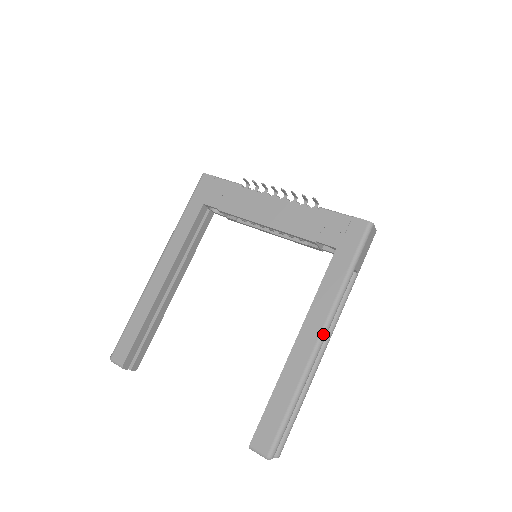
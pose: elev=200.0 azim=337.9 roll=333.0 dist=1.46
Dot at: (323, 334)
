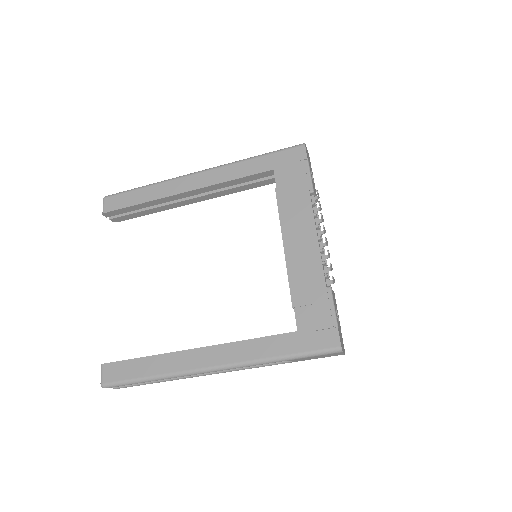
Dot at: (215, 369)
